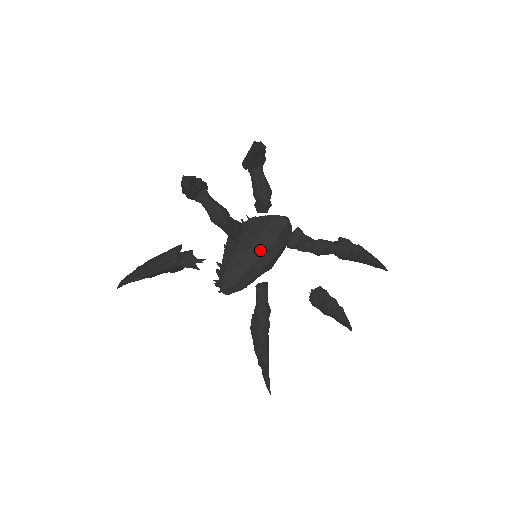
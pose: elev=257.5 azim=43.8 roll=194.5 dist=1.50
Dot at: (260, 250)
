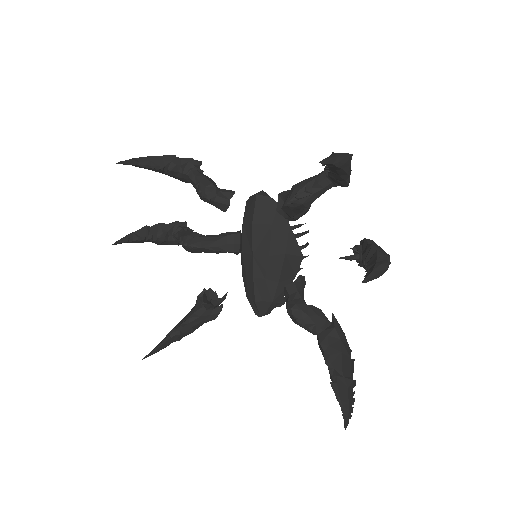
Dot at: (249, 248)
